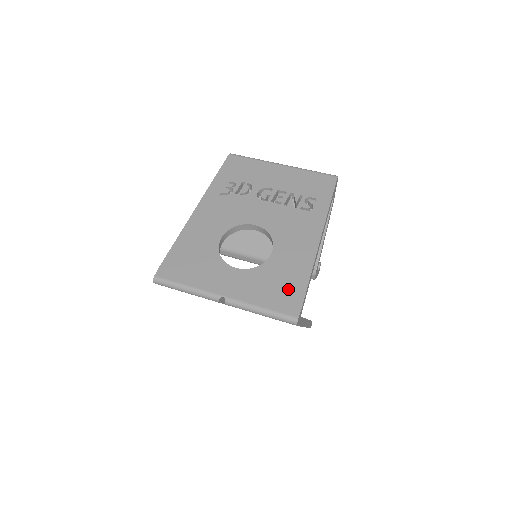
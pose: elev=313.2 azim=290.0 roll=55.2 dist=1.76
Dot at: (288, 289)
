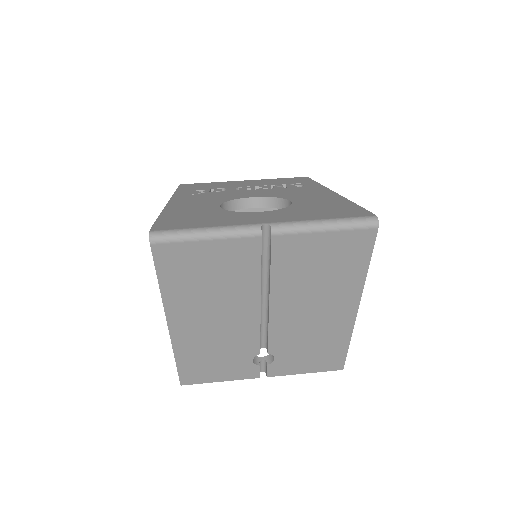
Dot at: (339, 209)
